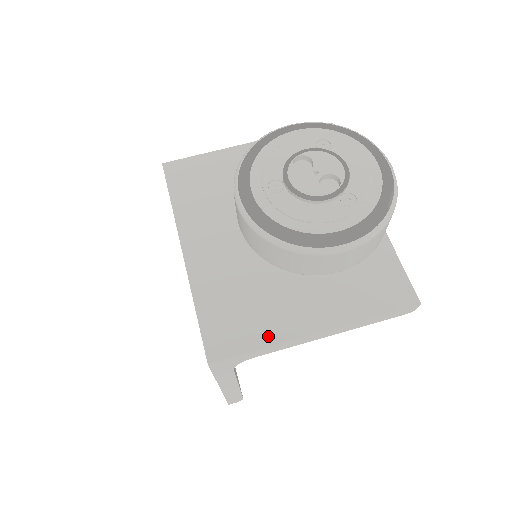
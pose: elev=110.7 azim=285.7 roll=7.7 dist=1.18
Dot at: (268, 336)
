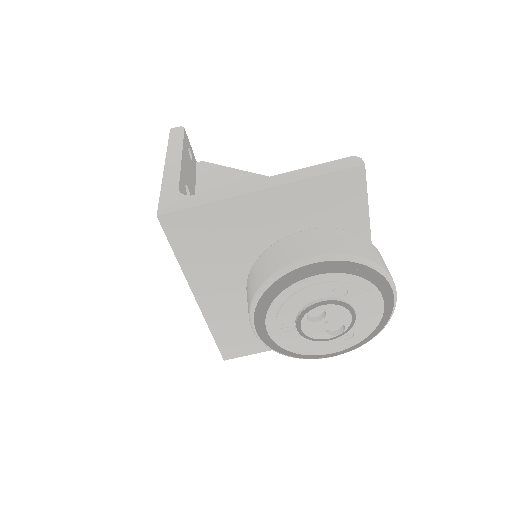
Dot at: (266, 347)
